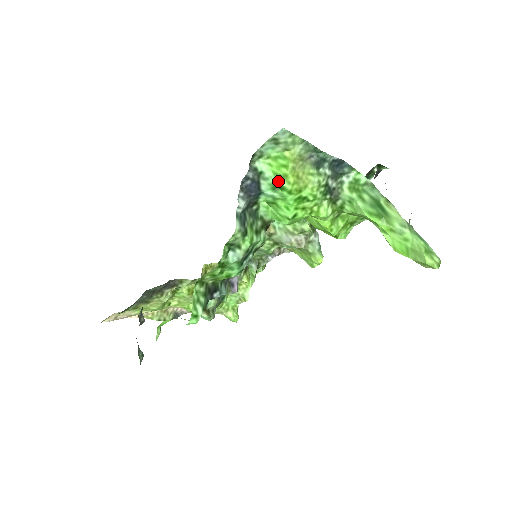
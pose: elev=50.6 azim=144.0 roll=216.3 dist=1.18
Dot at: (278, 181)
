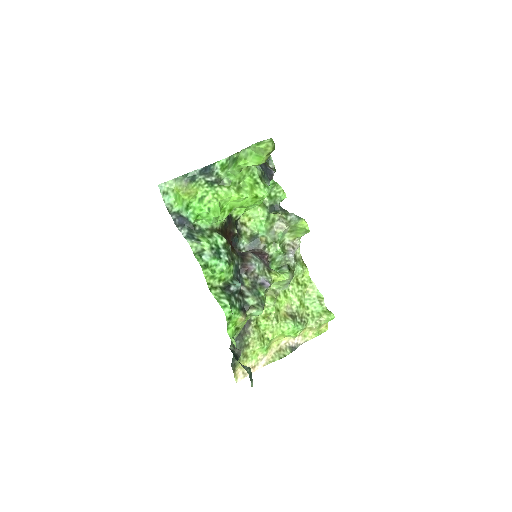
Dot at: (185, 205)
